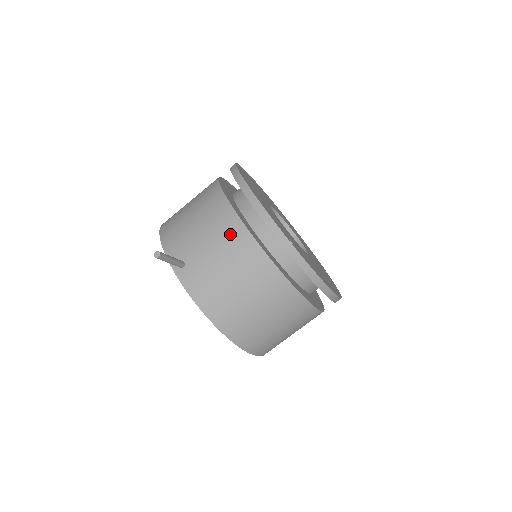
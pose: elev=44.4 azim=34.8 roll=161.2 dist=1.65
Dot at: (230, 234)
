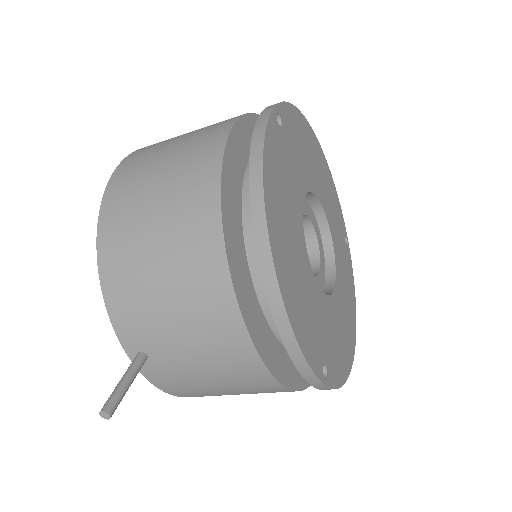
Dot at: (231, 356)
